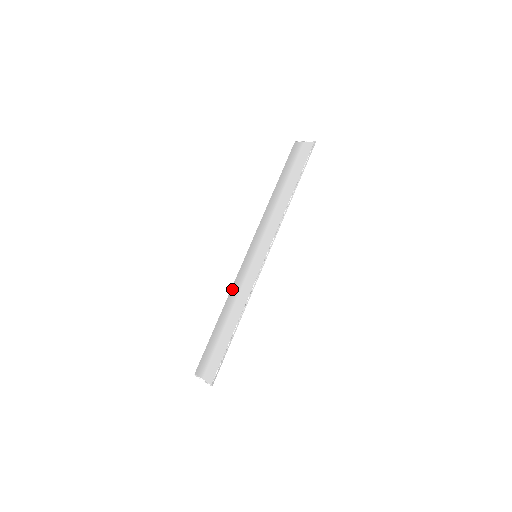
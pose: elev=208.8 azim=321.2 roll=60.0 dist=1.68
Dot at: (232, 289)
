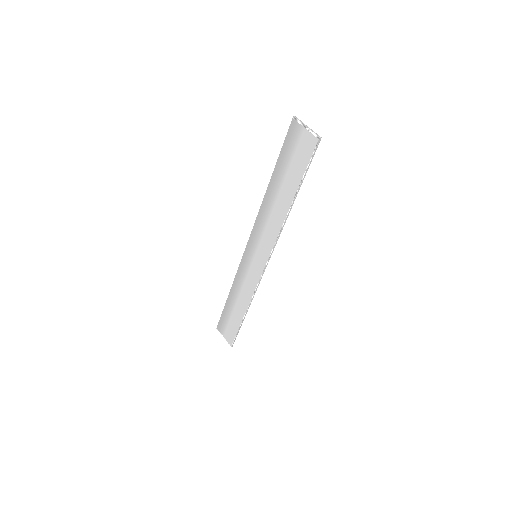
Dot at: (237, 276)
